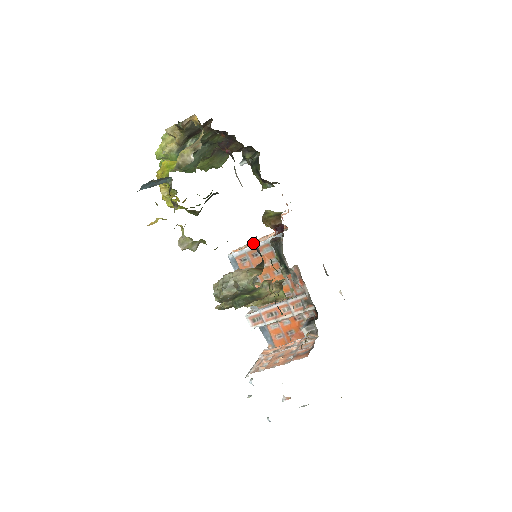
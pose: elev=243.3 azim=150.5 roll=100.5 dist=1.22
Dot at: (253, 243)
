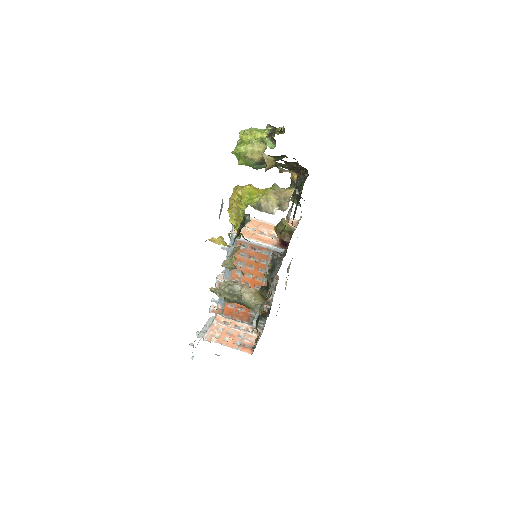
Dot at: (256, 233)
